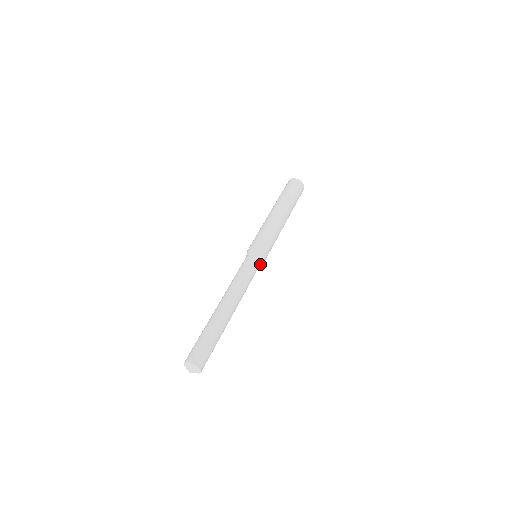
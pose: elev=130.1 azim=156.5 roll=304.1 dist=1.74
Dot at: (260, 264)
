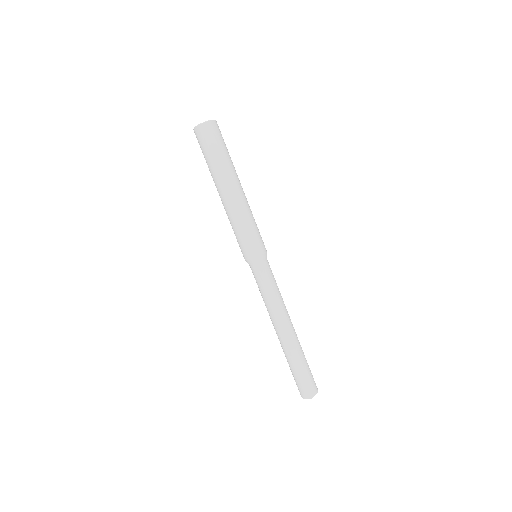
Dot at: occluded
